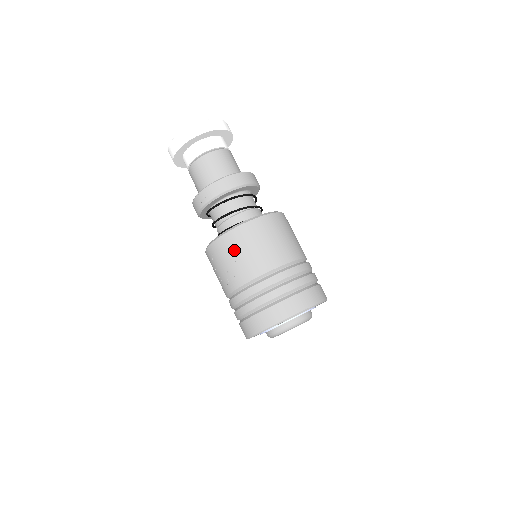
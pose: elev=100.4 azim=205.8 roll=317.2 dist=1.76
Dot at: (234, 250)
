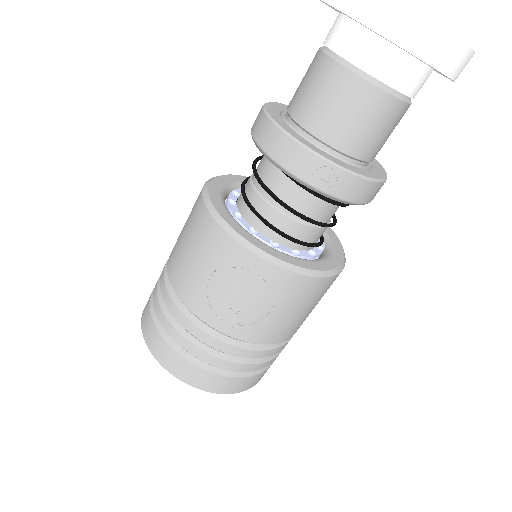
Dot at: (282, 301)
